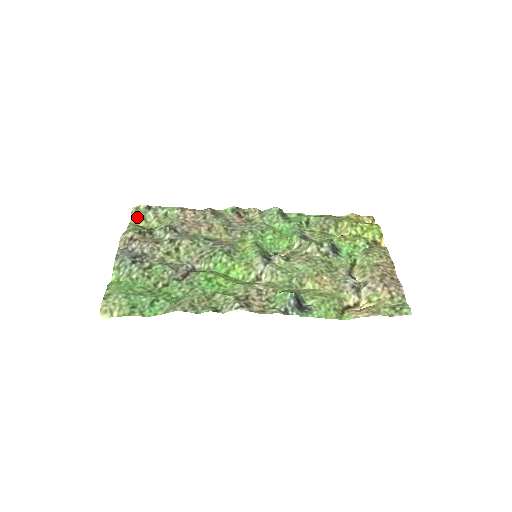
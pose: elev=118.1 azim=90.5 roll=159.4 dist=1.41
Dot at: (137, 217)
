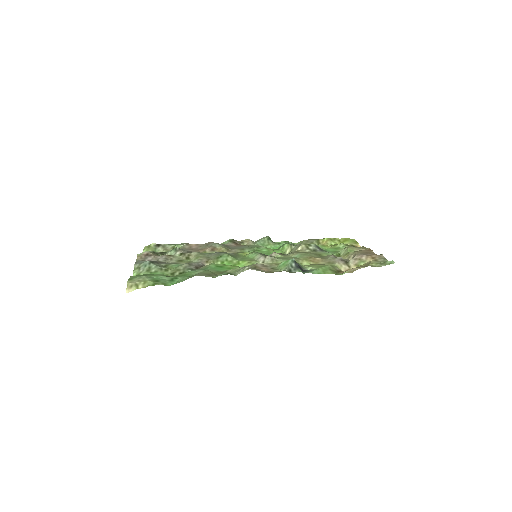
Dot at: occluded
